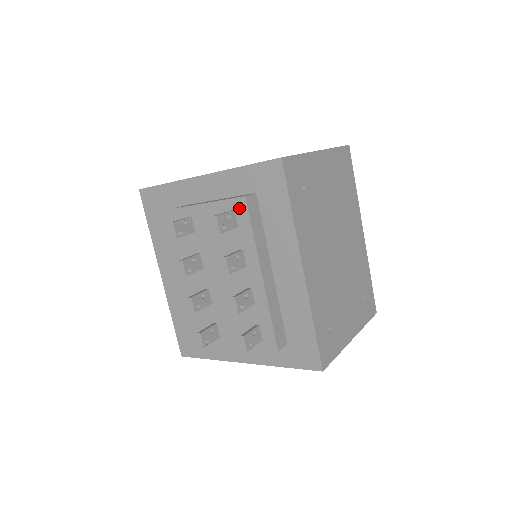
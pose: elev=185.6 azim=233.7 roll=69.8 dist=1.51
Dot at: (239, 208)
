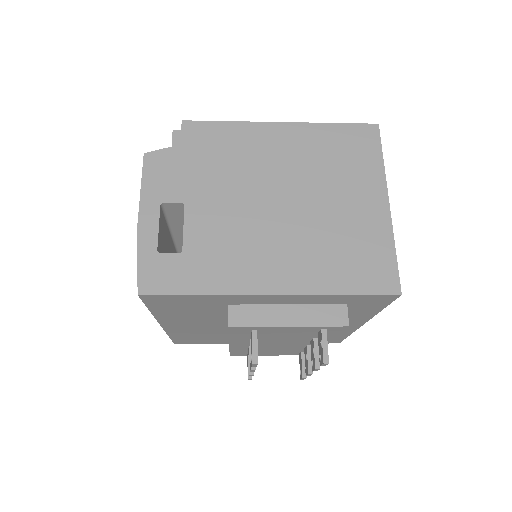
Dot at: (334, 329)
